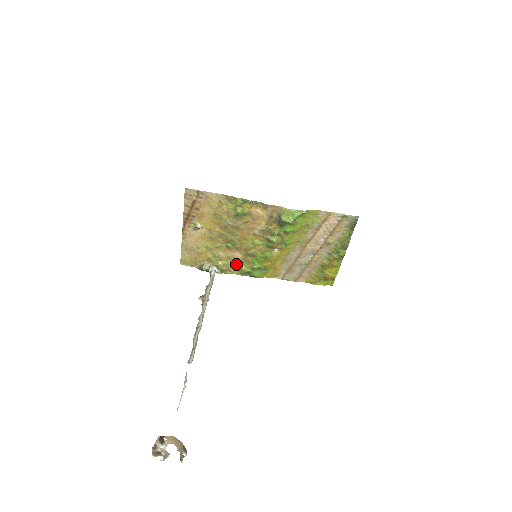
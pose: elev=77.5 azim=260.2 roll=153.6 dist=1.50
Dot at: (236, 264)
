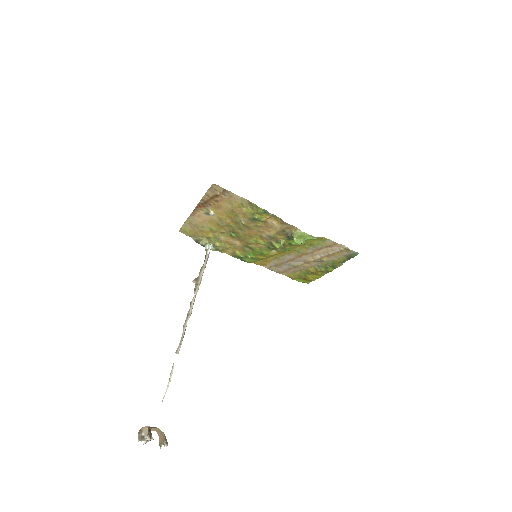
Dot at: (232, 248)
